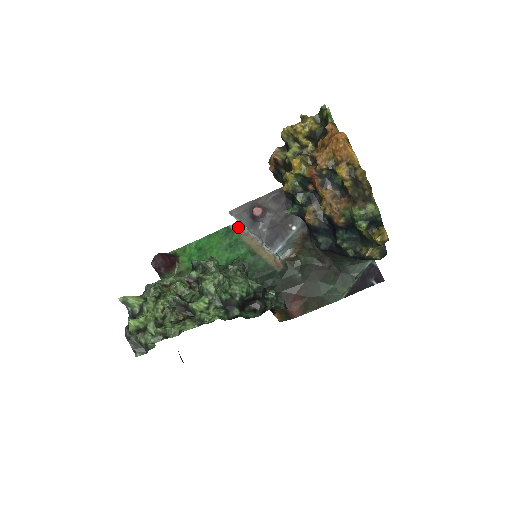
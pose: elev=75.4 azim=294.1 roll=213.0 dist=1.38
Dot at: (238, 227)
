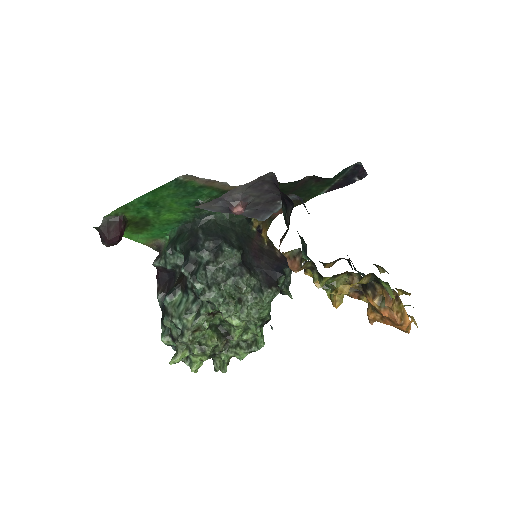
Dot at: (190, 177)
